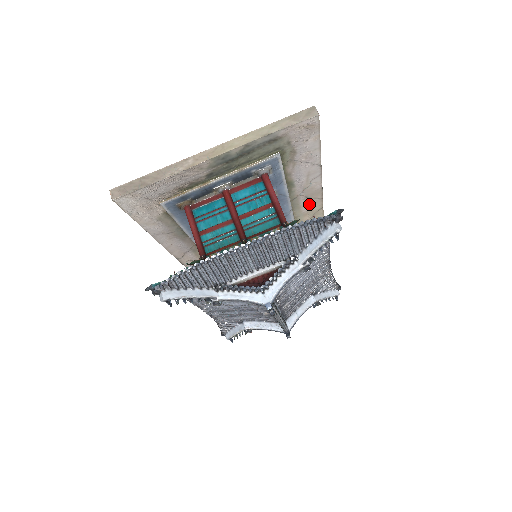
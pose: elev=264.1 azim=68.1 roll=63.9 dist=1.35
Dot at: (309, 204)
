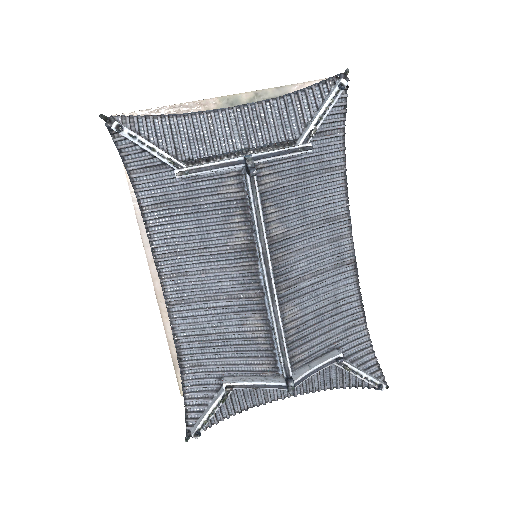
Dot at: occluded
